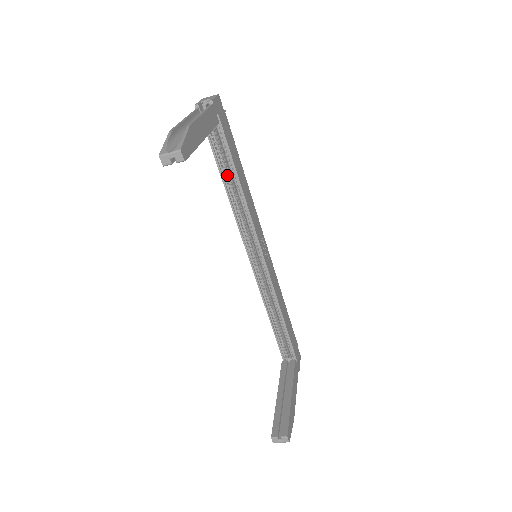
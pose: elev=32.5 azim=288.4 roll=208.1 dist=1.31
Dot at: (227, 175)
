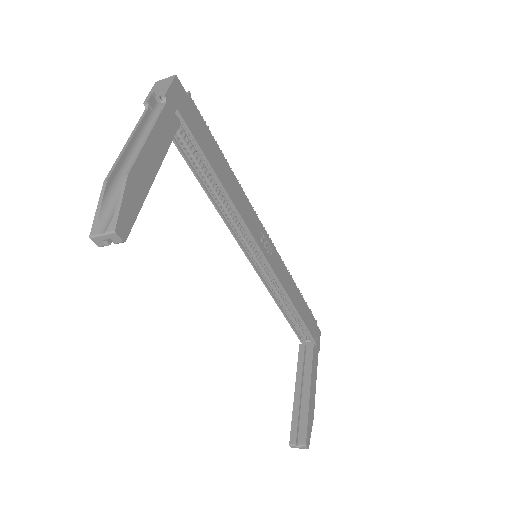
Dot at: (205, 177)
